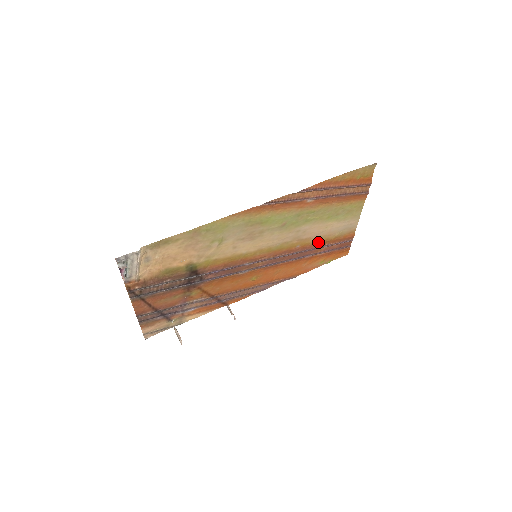
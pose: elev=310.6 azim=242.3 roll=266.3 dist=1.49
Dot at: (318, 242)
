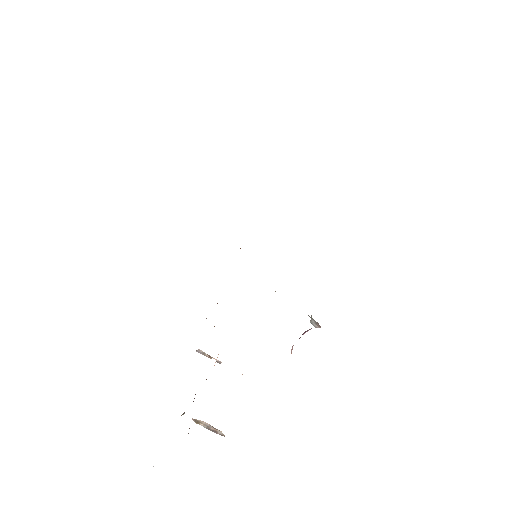
Dot at: occluded
